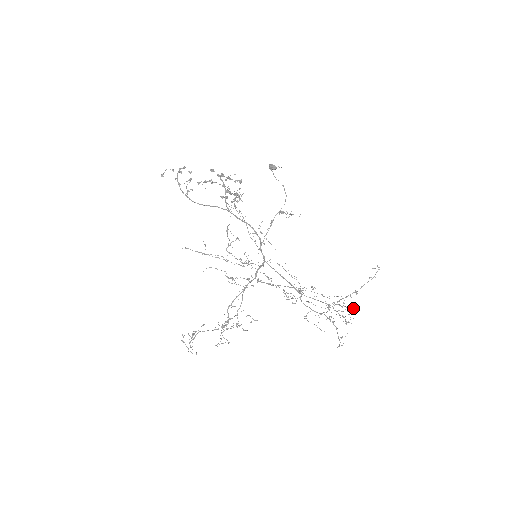
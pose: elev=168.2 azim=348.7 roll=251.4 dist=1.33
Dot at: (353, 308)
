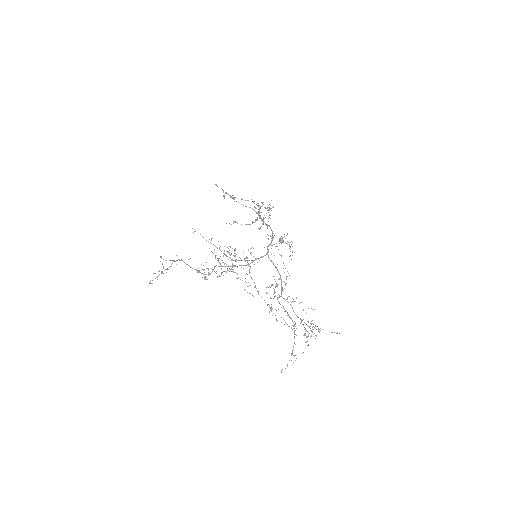
Dot at: occluded
